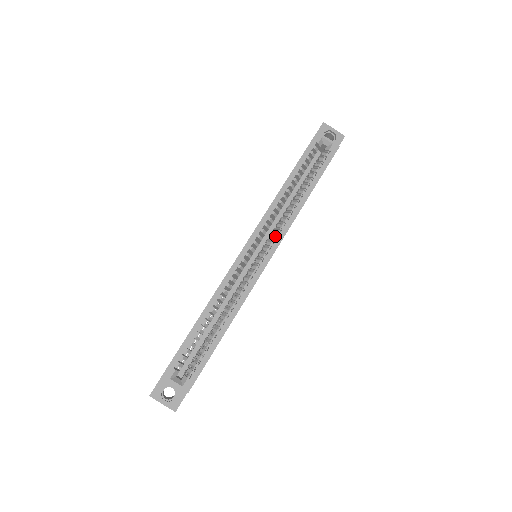
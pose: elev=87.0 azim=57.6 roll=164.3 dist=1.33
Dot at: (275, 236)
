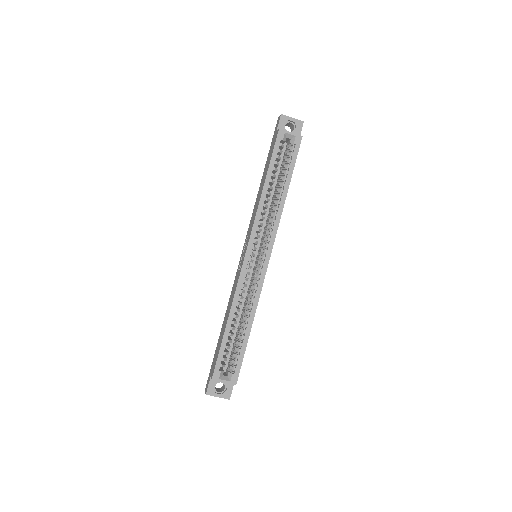
Dot at: (268, 237)
